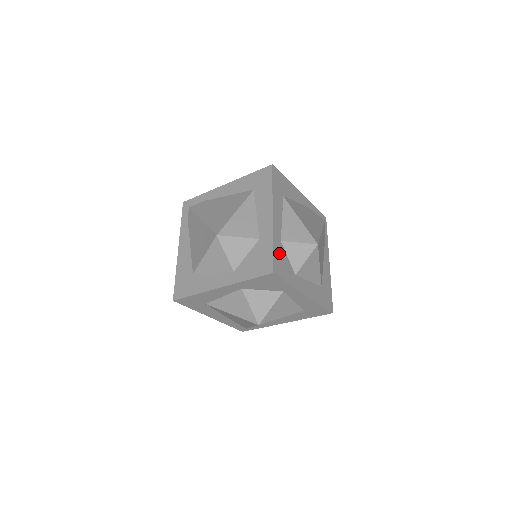
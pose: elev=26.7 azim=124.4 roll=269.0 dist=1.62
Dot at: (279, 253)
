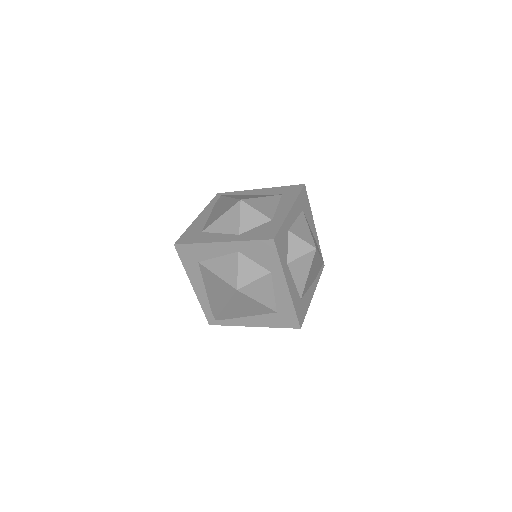
Dot at: (283, 235)
